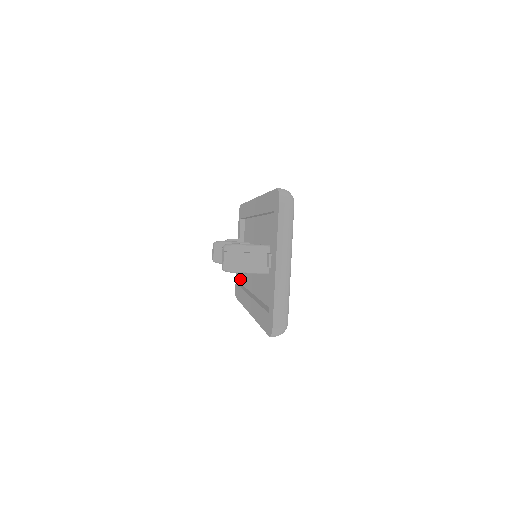
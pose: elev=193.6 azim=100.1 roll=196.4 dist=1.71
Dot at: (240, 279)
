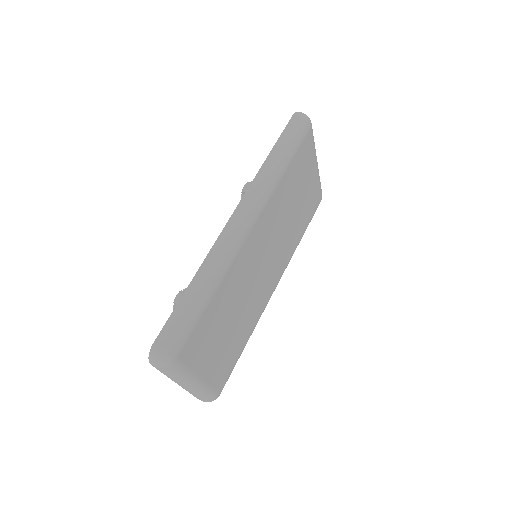
Dot at: occluded
